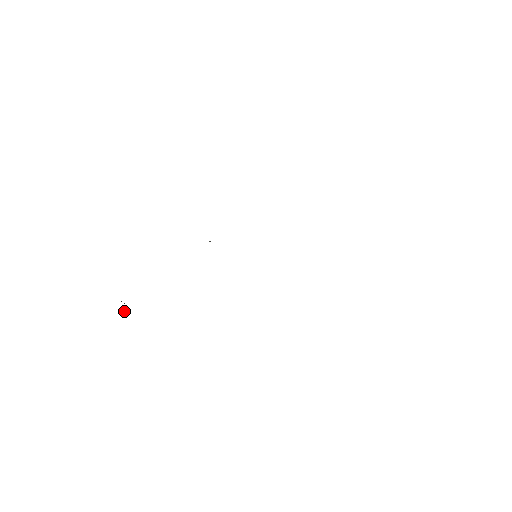
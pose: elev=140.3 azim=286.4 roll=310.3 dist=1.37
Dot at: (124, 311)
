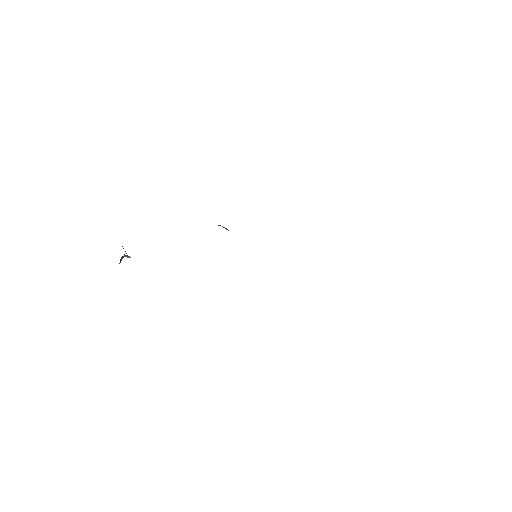
Dot at: (123, 257)
